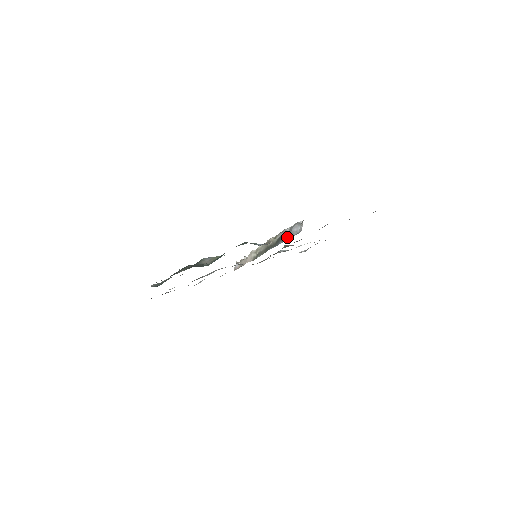
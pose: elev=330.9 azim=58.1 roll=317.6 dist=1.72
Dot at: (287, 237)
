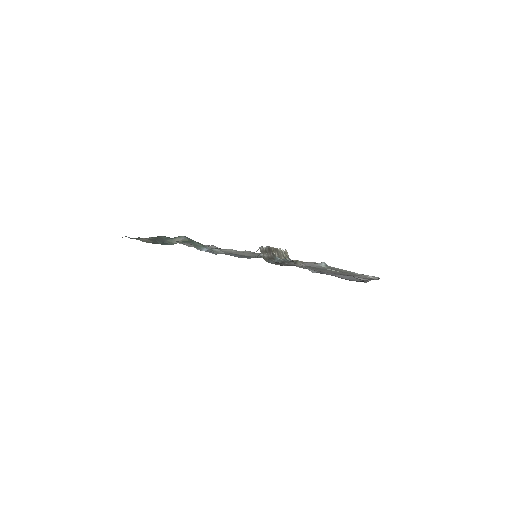
Dot at: occluded
